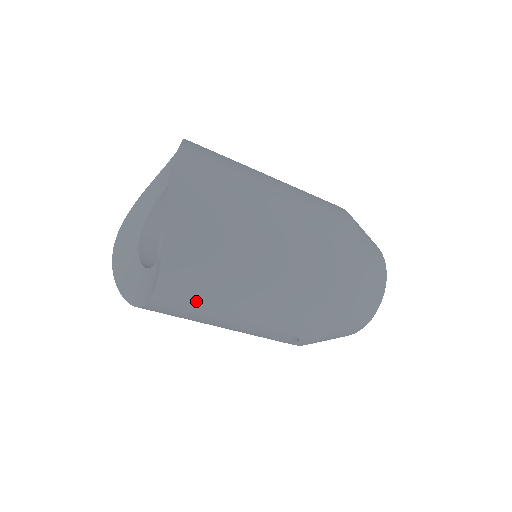
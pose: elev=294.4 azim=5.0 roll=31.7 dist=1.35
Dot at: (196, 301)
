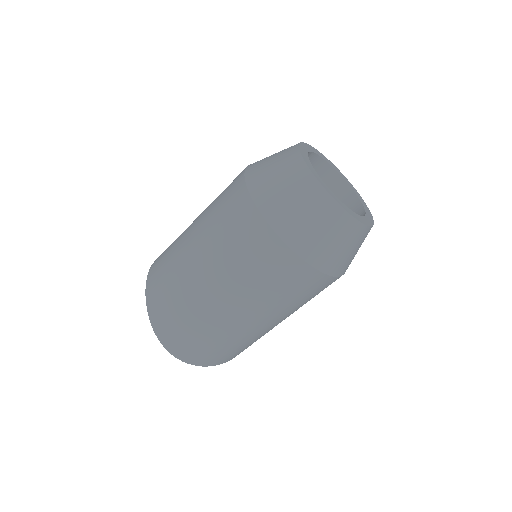
Dot at: occluded
